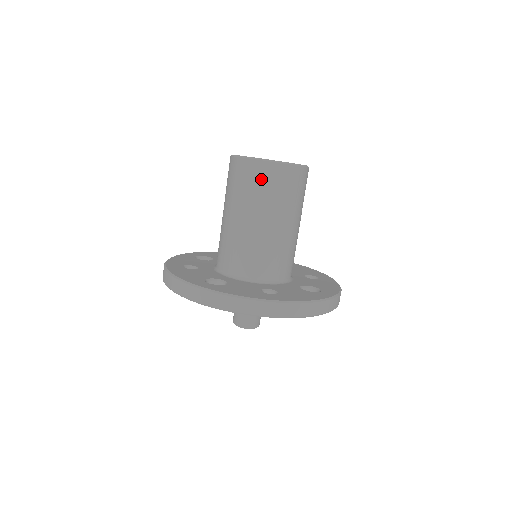
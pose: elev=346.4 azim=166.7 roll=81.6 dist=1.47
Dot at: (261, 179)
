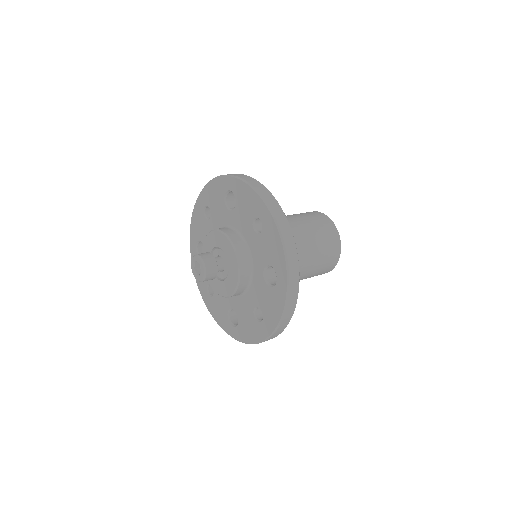
Dot at: (317, 217)
